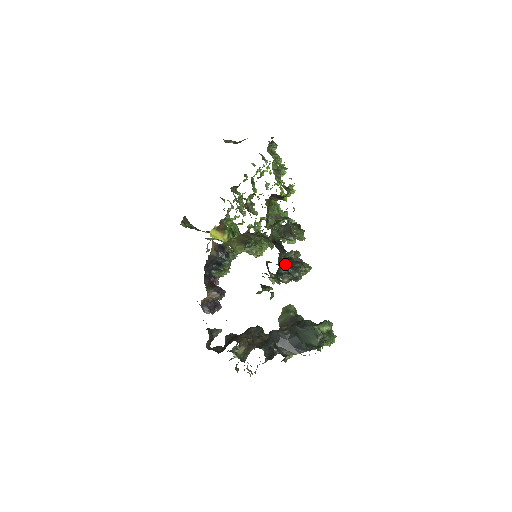
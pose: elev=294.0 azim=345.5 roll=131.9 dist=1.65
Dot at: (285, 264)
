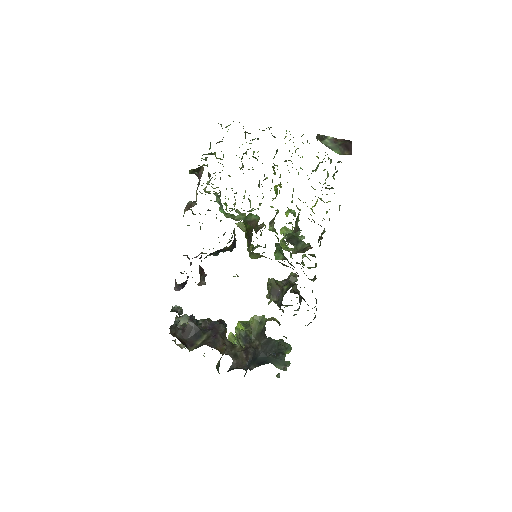
Dot at: occluded
